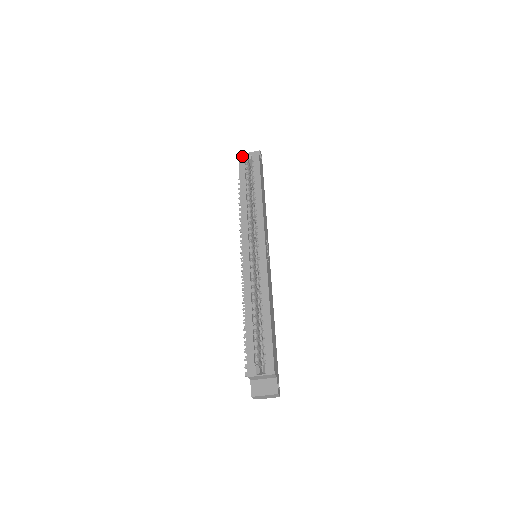
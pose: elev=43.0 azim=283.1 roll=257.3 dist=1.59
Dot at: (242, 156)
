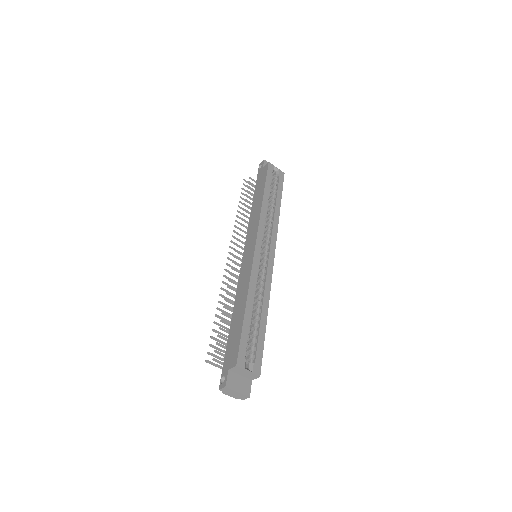
Dot at: occluded
